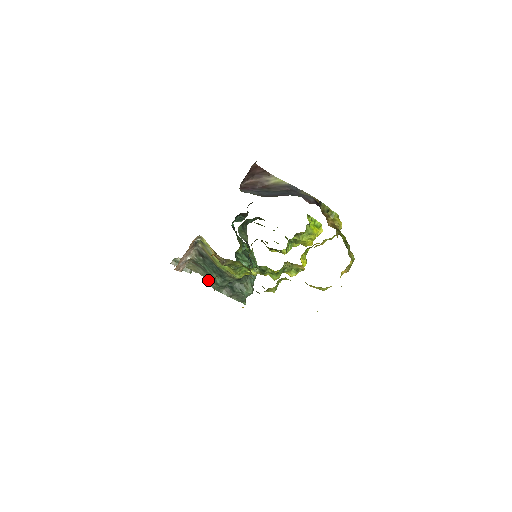
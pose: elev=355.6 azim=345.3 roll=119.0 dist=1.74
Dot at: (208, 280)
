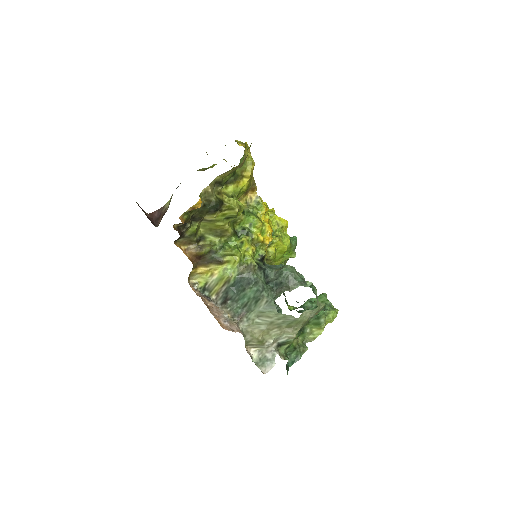
Dot at: (268, 314)
